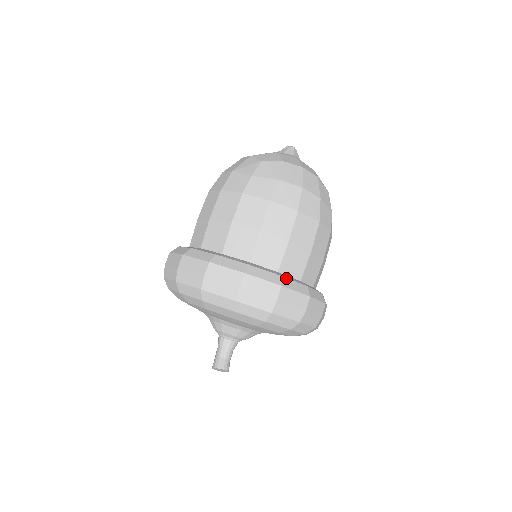
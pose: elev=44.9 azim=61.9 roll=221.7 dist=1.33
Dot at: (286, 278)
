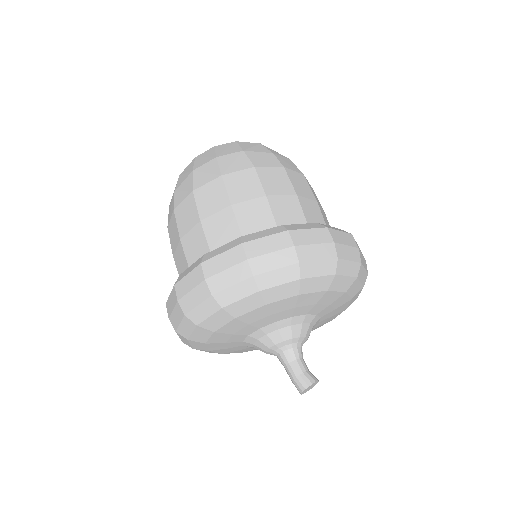
Dot at: occluded
